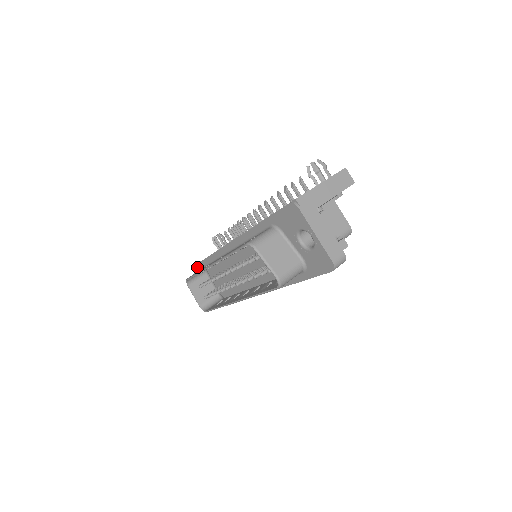
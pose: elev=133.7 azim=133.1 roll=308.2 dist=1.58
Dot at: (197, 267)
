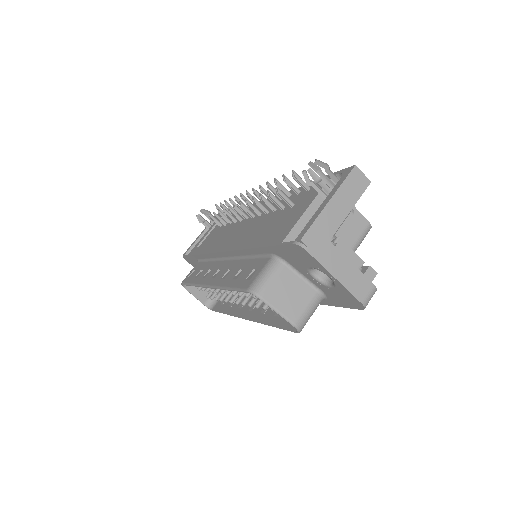
Dot at: (188, 258)
